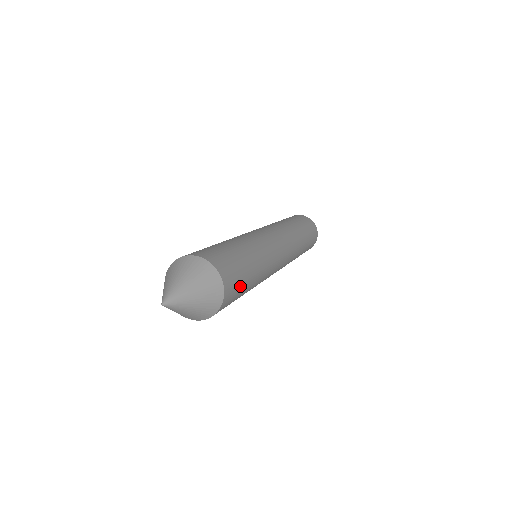
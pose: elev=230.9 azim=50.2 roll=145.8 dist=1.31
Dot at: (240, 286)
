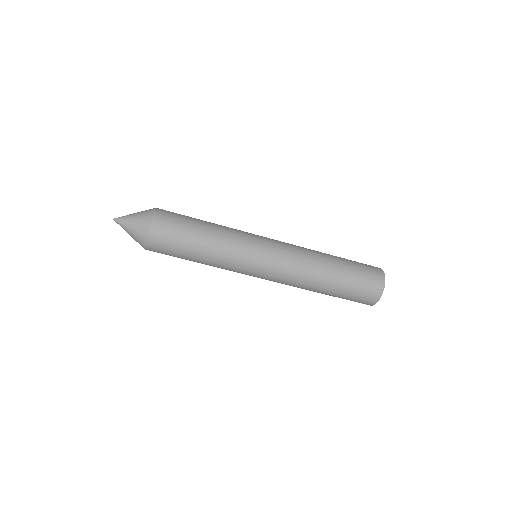
Dot at: (181, 220)
